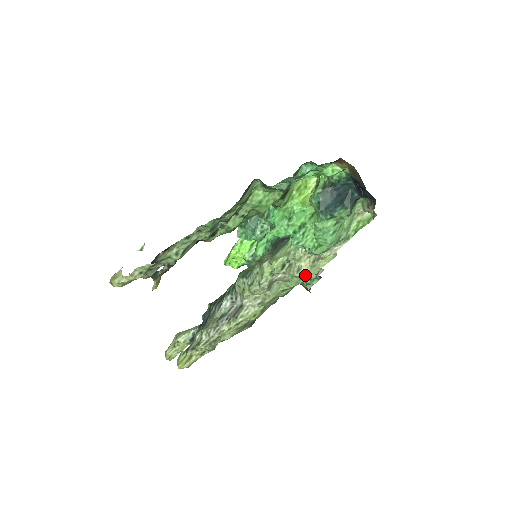
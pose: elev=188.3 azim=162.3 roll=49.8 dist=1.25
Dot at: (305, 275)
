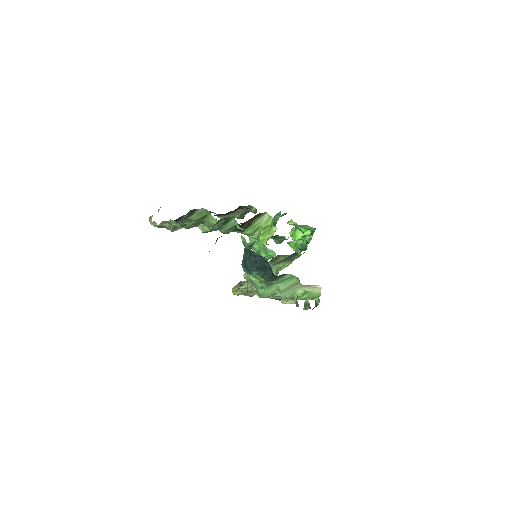
Dot at: occluded
